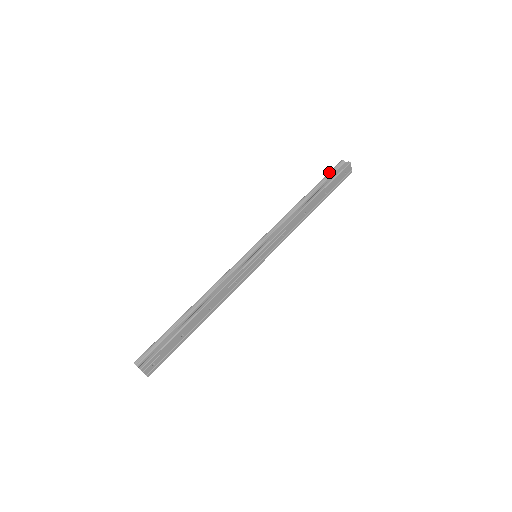
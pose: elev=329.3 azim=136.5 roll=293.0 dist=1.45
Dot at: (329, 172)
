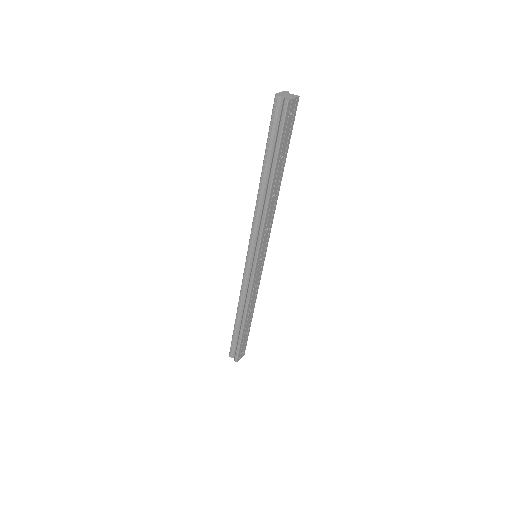
Dot at: (269, 127)
